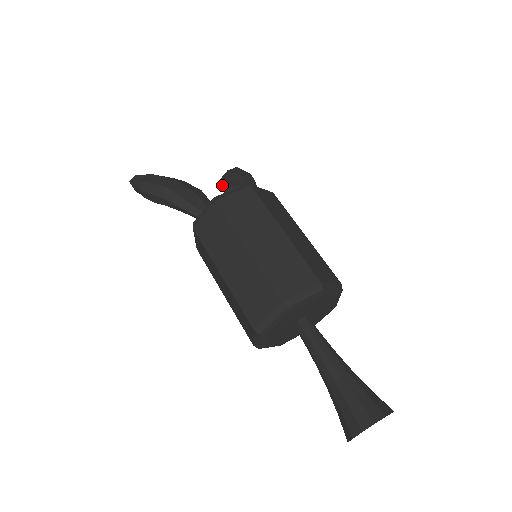
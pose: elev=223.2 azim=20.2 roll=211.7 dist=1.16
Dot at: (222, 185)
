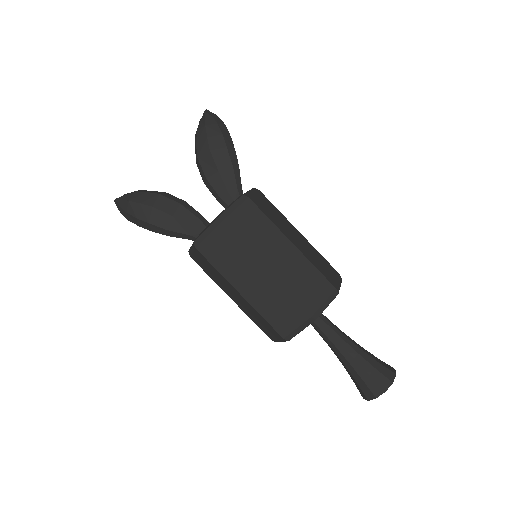
Dot at: (198, 168)
